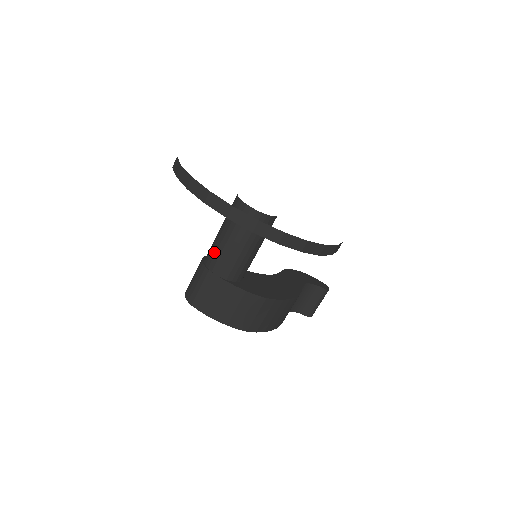
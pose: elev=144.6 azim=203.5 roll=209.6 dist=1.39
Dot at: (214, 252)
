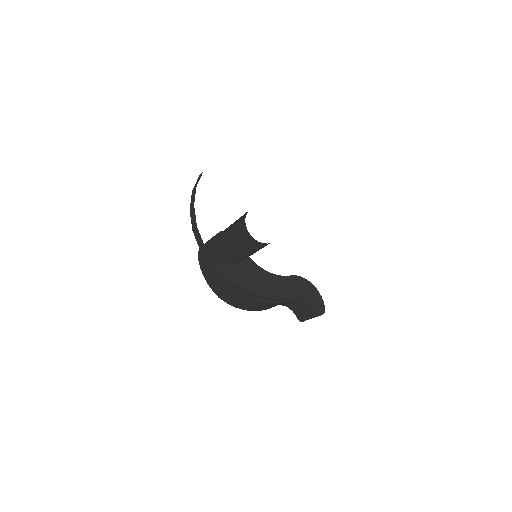
Dot at: (221, 235)
